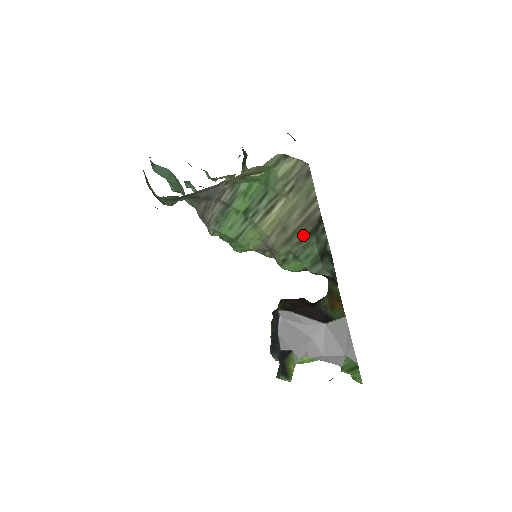
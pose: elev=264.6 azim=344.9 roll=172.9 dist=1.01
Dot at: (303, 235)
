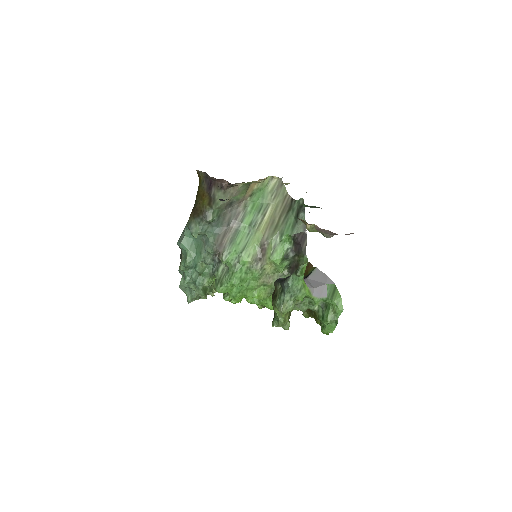
Dot at: (285, 215)
